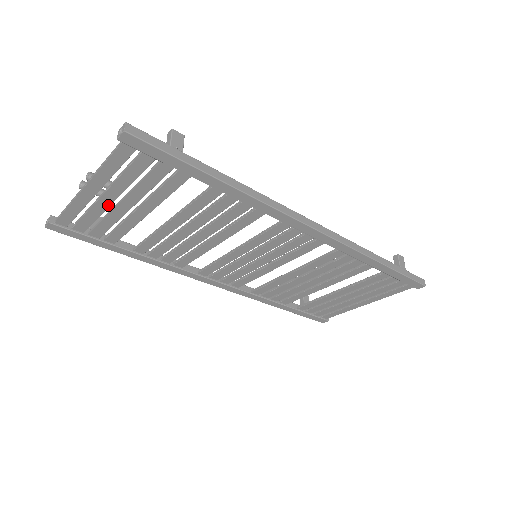
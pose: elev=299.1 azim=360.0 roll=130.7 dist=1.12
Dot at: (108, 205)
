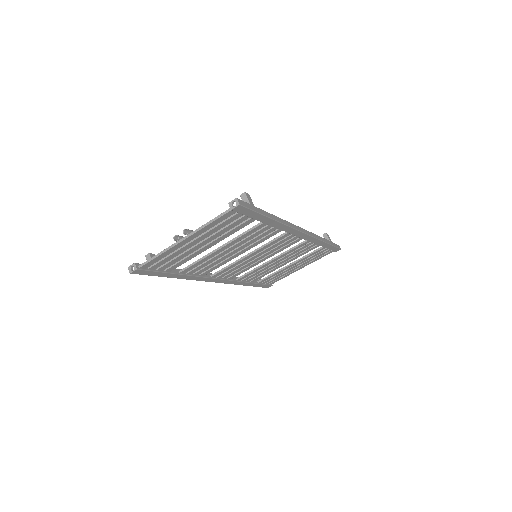
Dot at: (189, 248)
